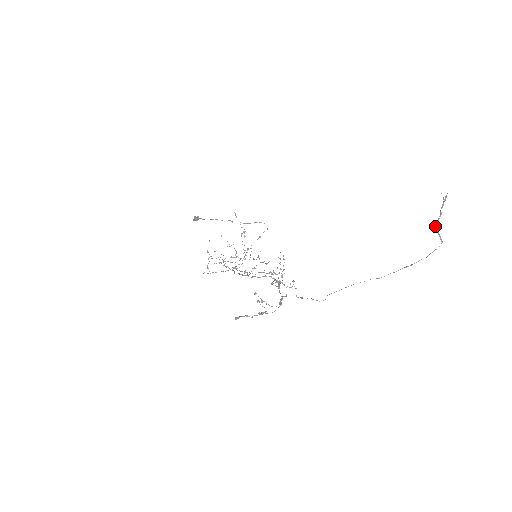
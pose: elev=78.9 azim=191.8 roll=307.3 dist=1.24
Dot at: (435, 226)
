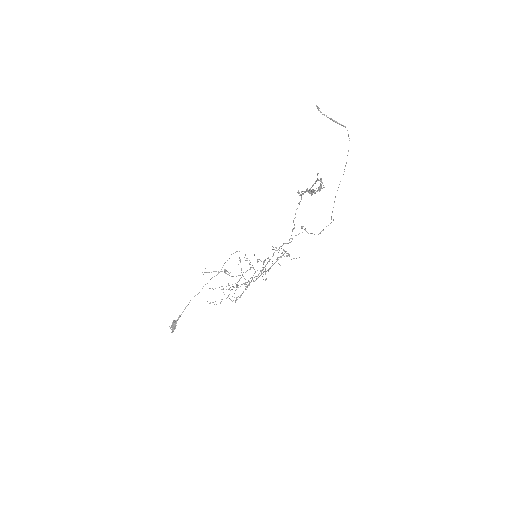
Dot at: (332, 120)
